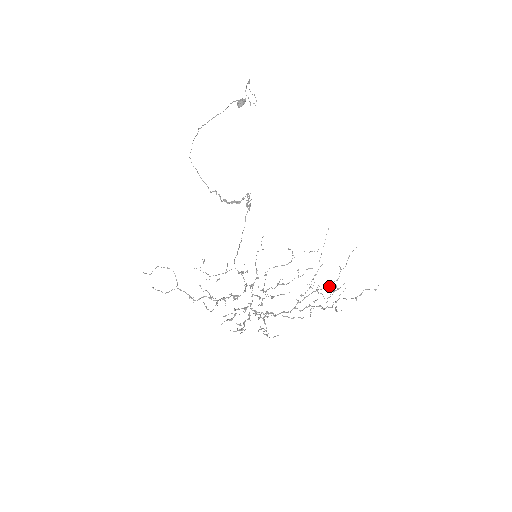
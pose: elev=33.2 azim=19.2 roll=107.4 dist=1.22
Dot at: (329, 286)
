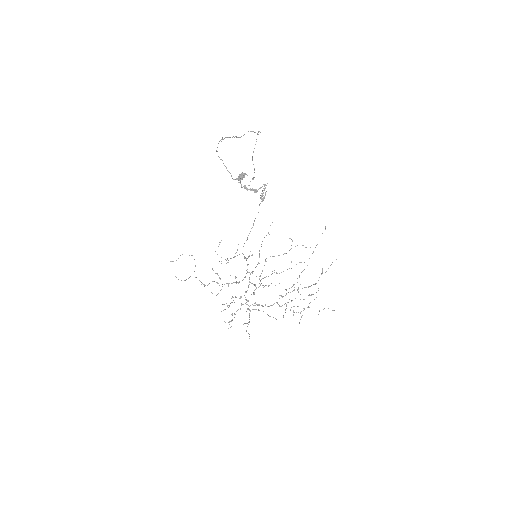
Dot at: (308, 287)
